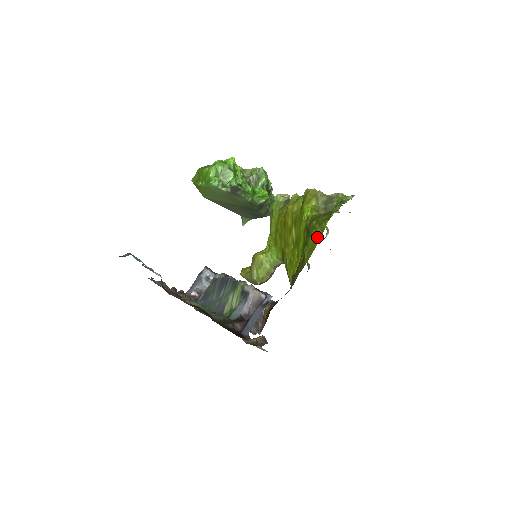
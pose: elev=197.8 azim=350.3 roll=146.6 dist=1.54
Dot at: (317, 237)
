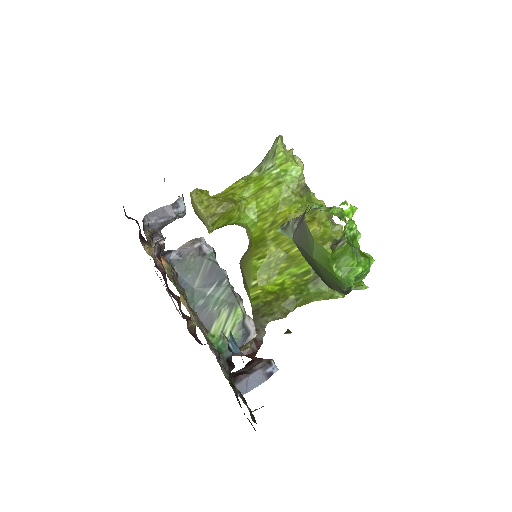
Dot at: (321, 297)
